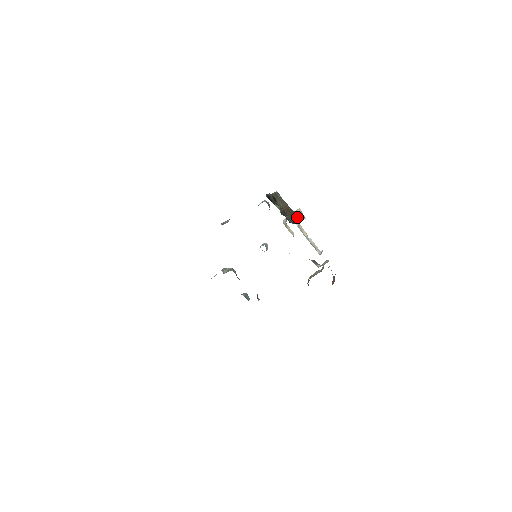
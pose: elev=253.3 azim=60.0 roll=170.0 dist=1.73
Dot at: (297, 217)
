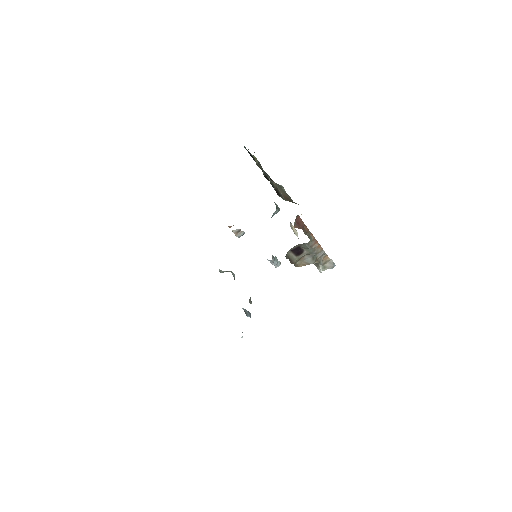
Dot at: occluded
